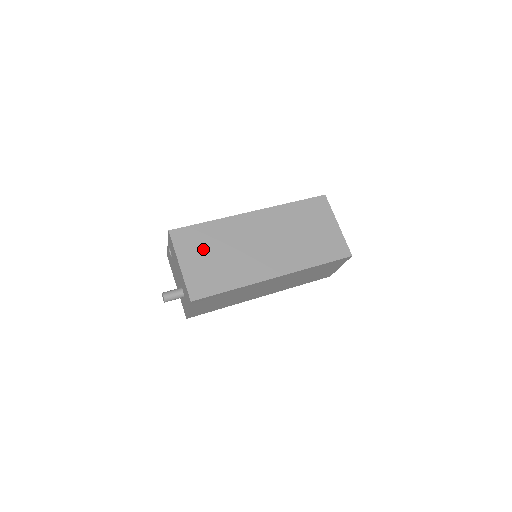
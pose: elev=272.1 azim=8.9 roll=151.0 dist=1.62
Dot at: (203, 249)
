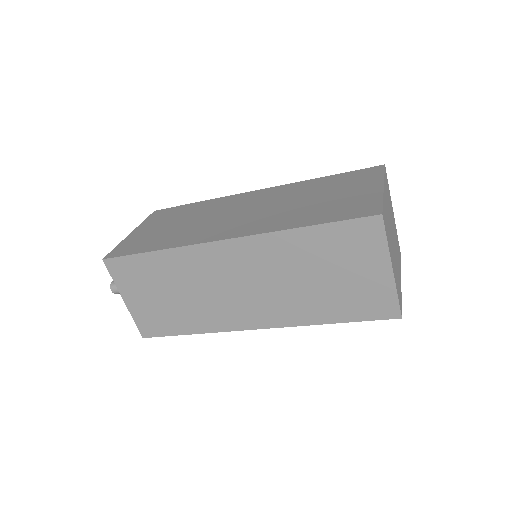
Dot at: (169, 220)
